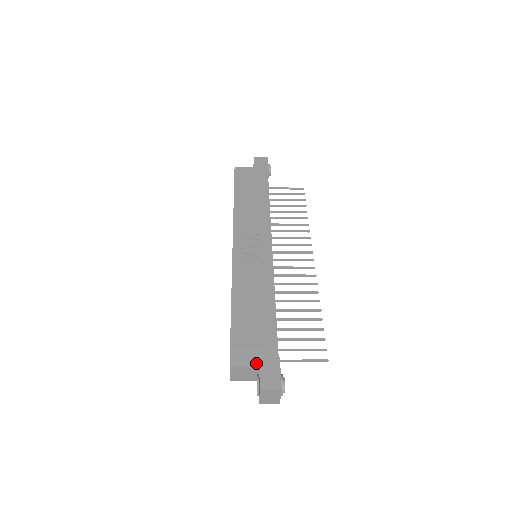
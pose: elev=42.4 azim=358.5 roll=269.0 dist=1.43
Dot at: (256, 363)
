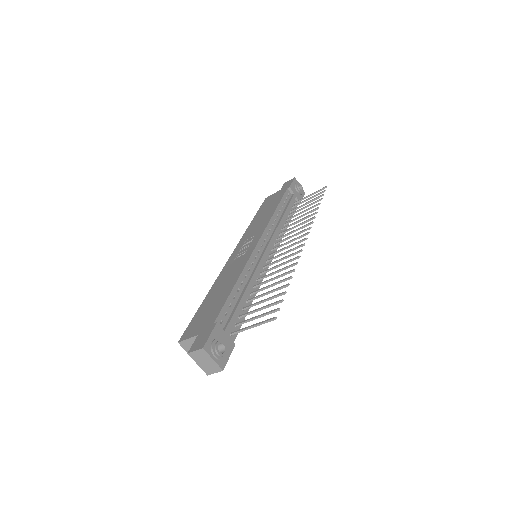
Dot at: (197, 333)
